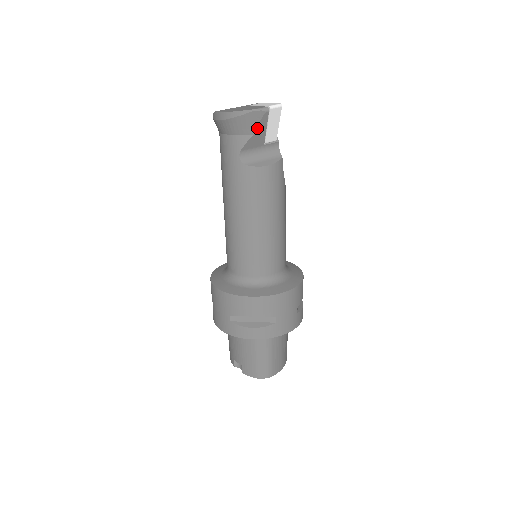
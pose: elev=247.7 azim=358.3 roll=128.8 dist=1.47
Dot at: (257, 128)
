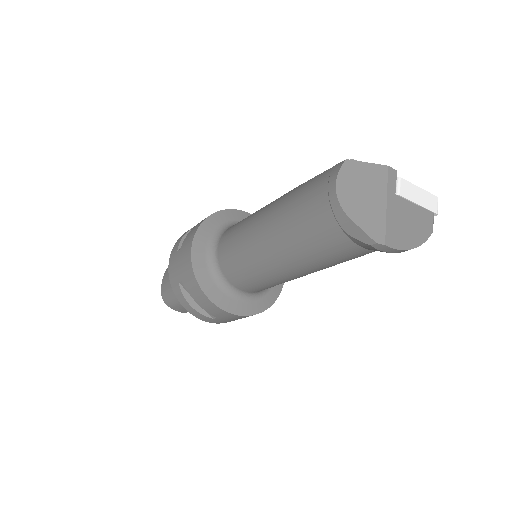
Dot at: occluded
